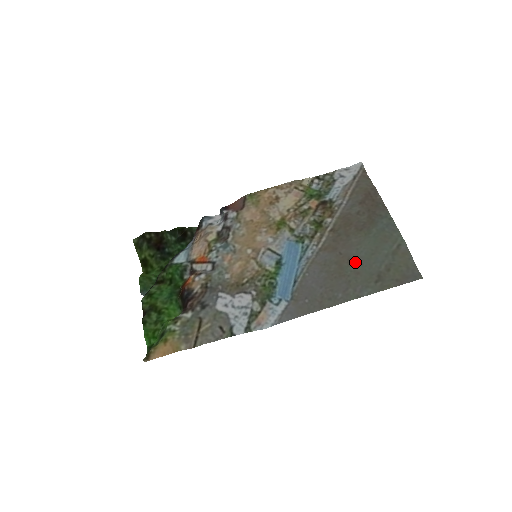
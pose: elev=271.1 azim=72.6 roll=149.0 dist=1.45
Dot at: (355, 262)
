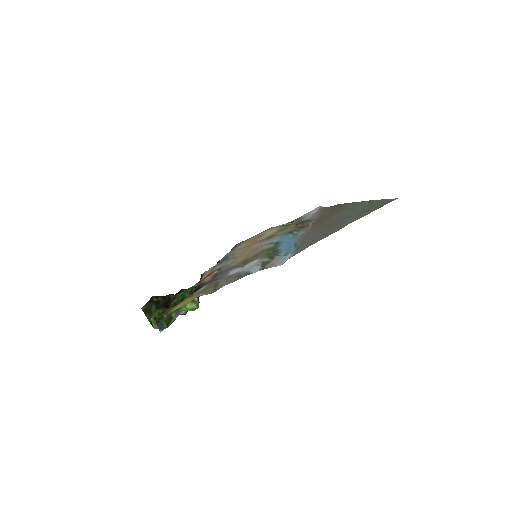
Dot at: (340, 218)
